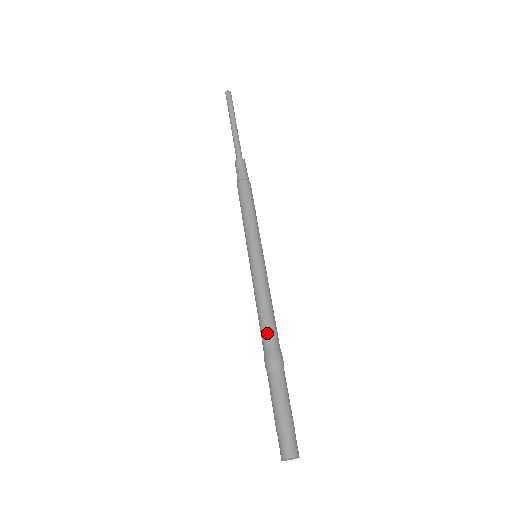
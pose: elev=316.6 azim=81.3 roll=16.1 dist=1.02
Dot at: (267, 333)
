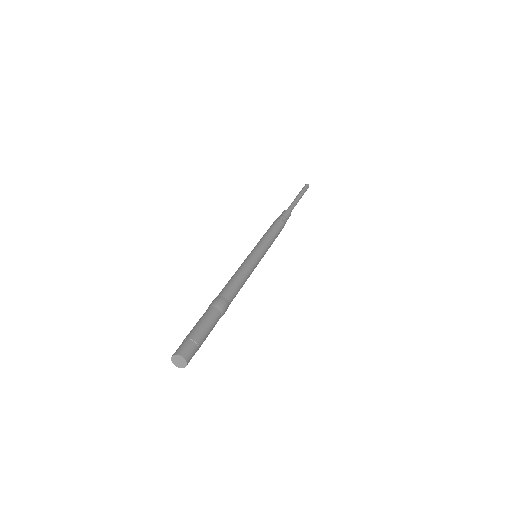
Dot at: (224, 288)
